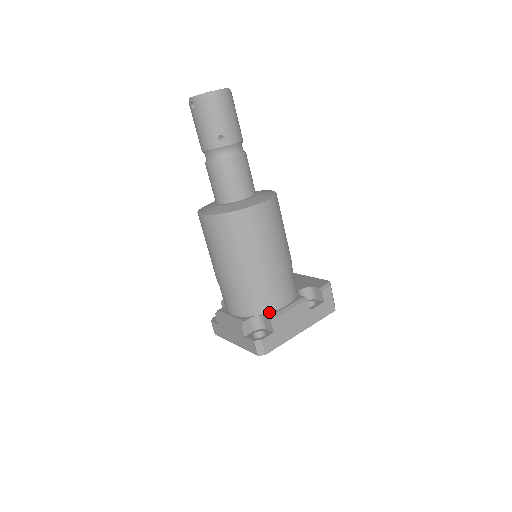
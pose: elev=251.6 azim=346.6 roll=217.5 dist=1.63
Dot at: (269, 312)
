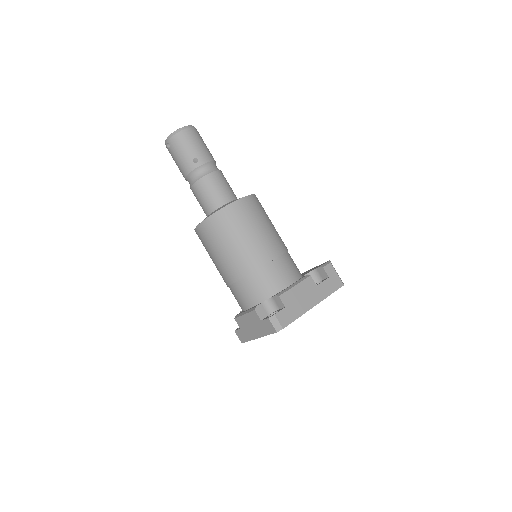
Dot at: (277, 293)
